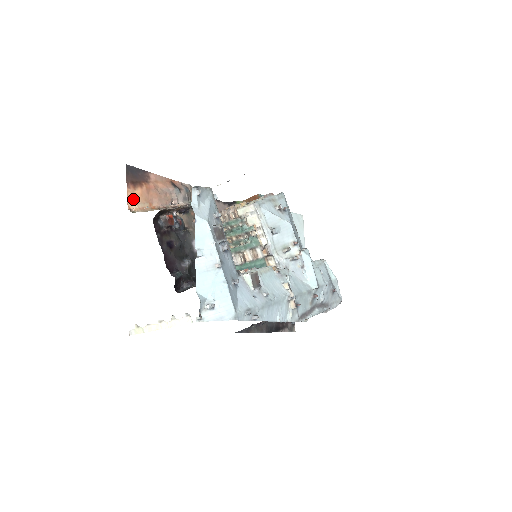
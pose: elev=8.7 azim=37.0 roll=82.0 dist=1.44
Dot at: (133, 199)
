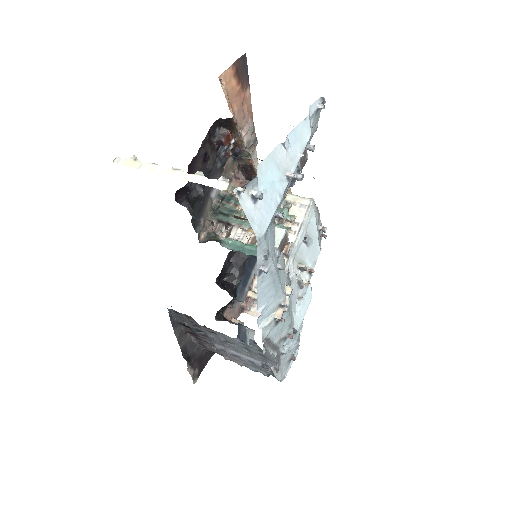
Dot at: (227, 79)
